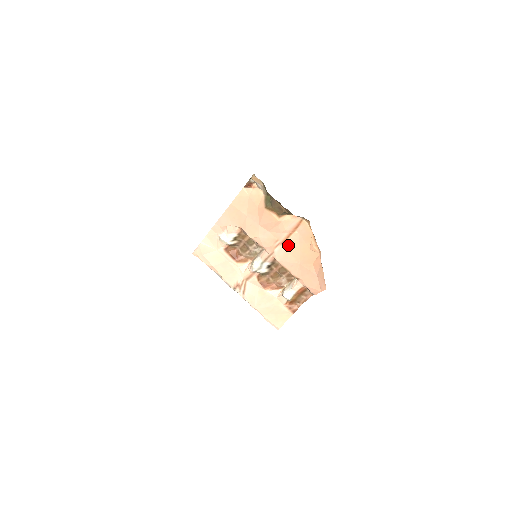
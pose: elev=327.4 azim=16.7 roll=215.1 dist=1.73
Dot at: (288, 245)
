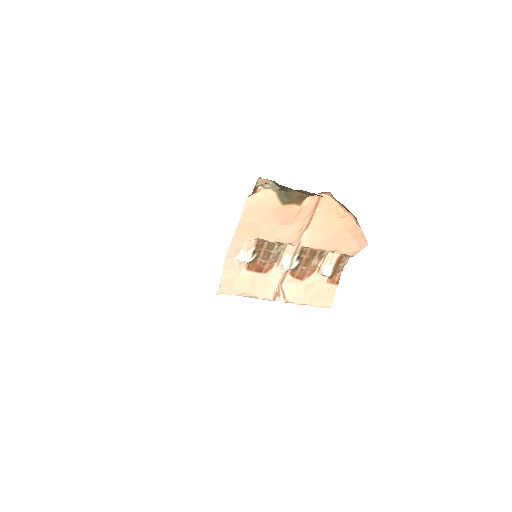
Dot at: (313, 227)
